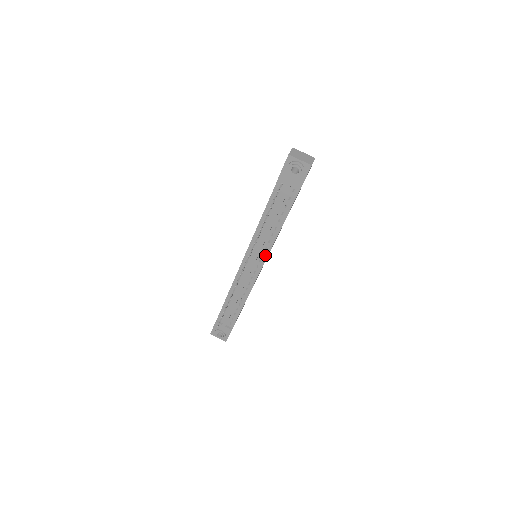
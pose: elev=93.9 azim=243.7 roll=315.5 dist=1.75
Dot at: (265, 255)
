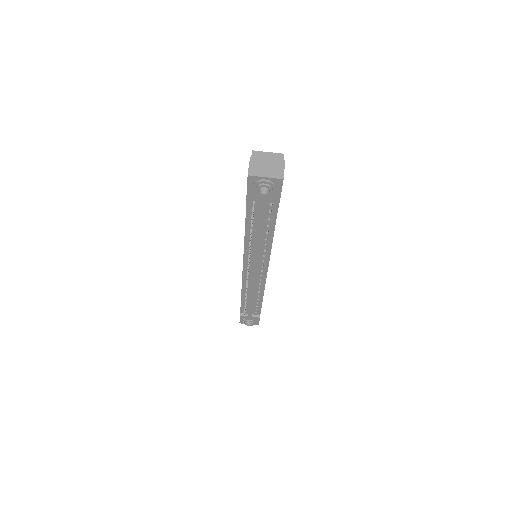
Dot at: (266, 261)
